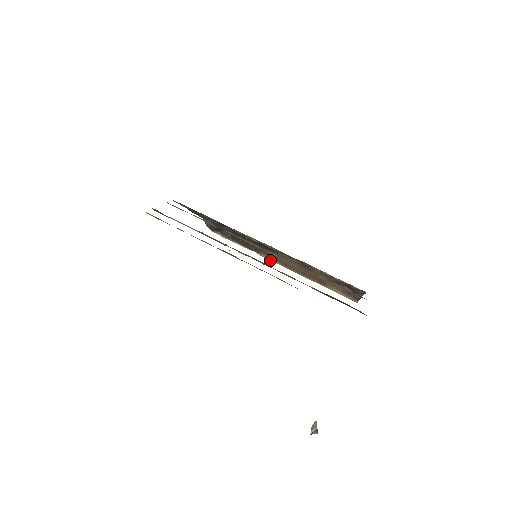
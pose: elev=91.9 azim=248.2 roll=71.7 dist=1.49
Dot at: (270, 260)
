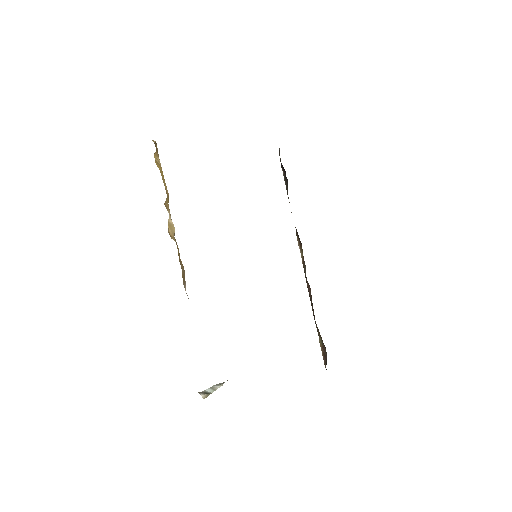
Dot at: (300, 250)
